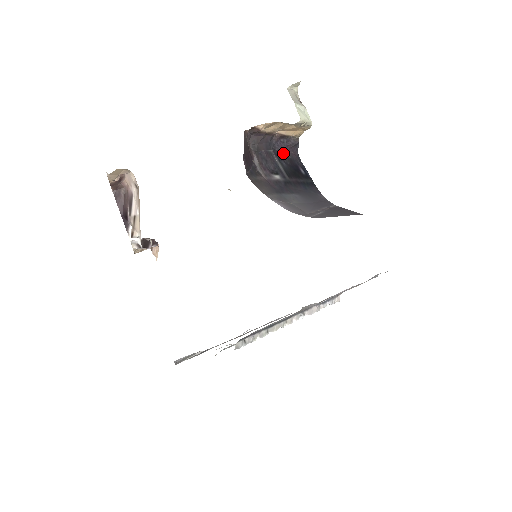
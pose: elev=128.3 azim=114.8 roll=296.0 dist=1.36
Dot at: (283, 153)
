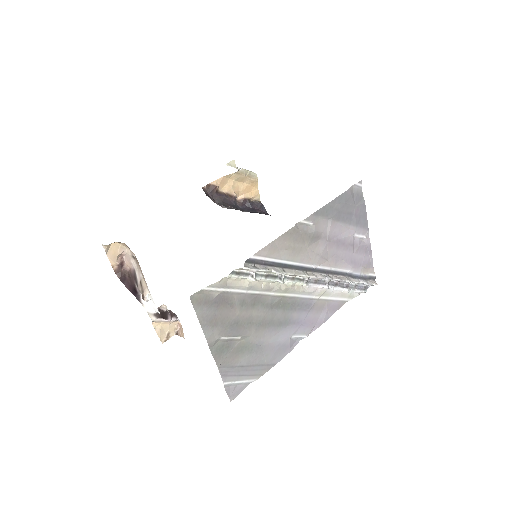
Dot at: (252, 211)
